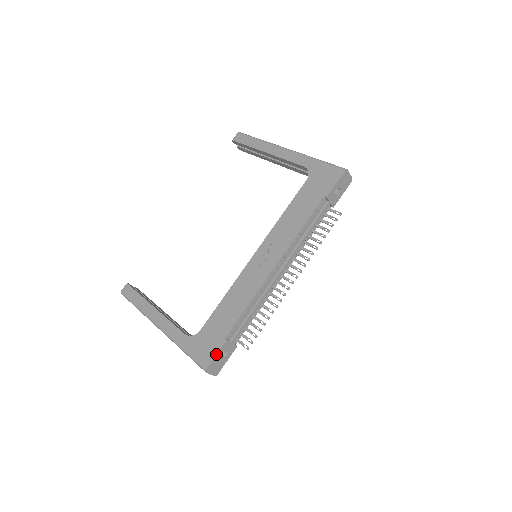
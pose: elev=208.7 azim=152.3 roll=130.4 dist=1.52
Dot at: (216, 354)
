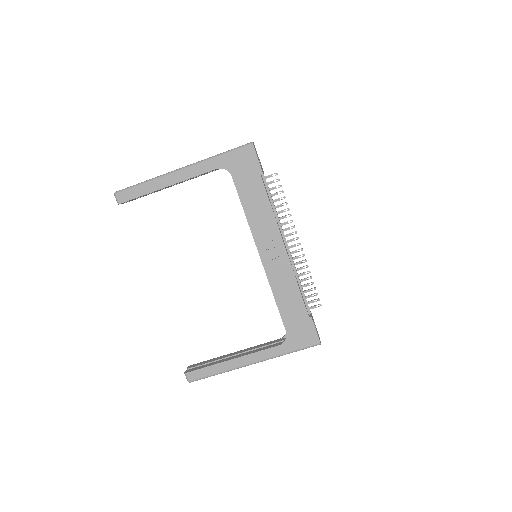
Dot at: (315, 330)
